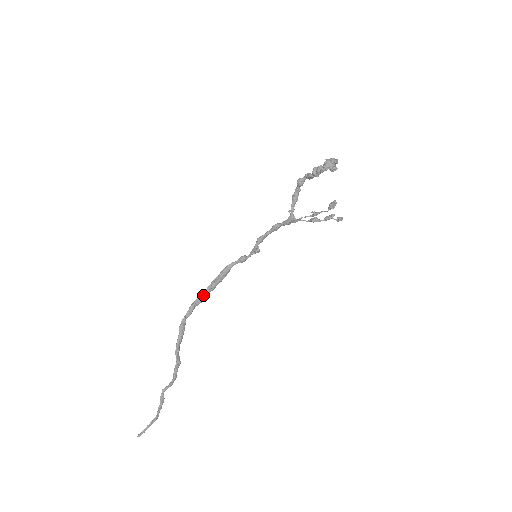
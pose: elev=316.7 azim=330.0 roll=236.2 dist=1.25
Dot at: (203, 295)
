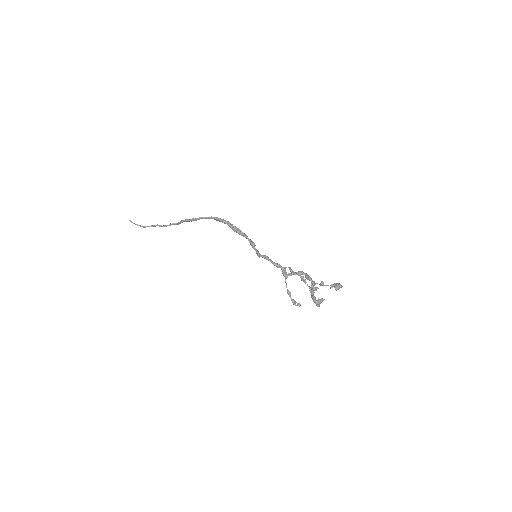
Dot at: (222, 221)
